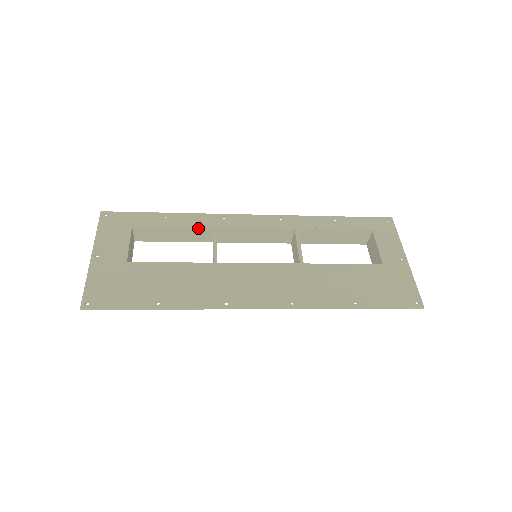
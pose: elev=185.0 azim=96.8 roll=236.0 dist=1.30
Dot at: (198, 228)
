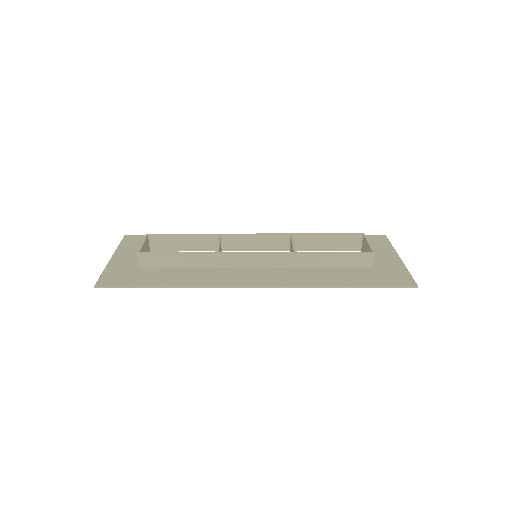
Dot at: (205, 235)
